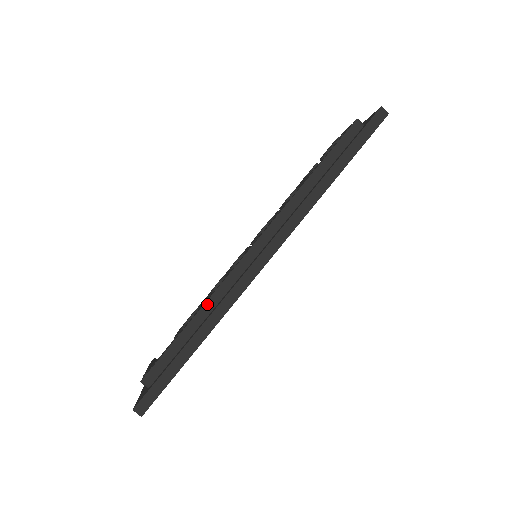
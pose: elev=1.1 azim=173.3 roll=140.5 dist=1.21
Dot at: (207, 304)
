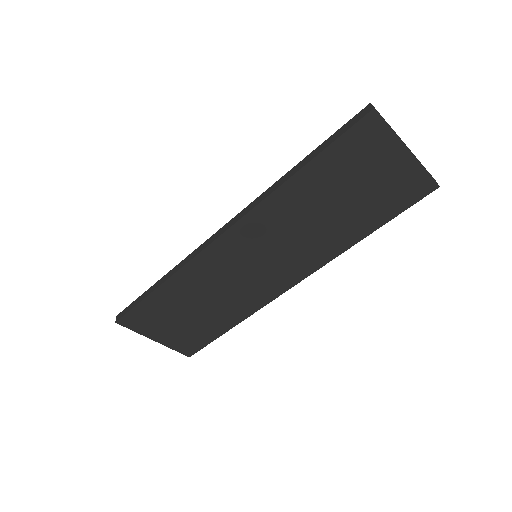
Dot at: occluded
